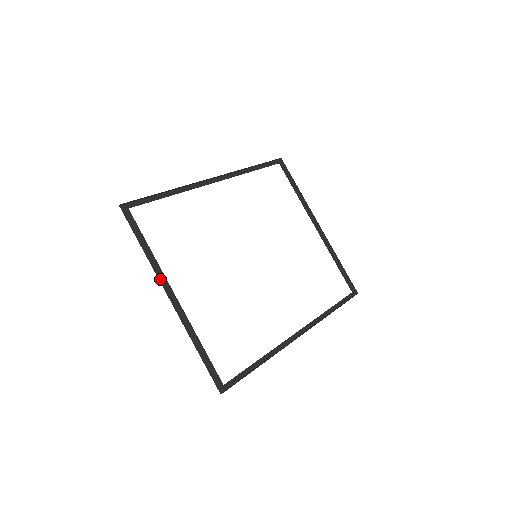
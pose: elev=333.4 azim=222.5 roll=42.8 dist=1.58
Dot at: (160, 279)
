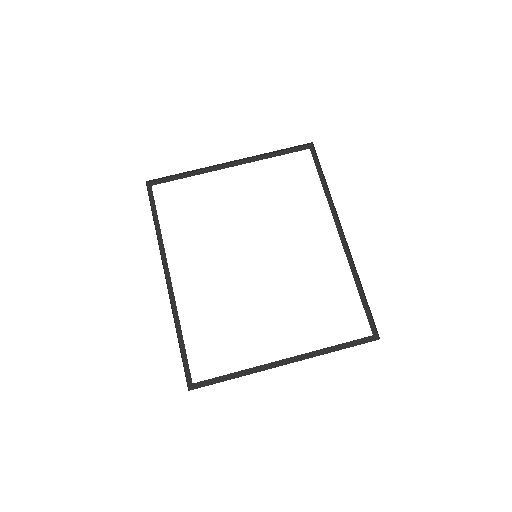
Dot at: (266, 369)
